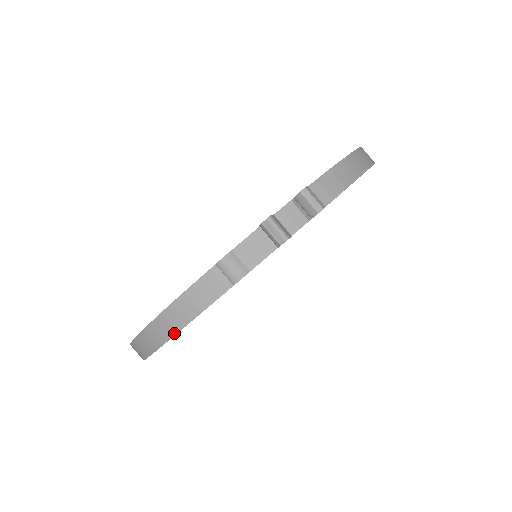
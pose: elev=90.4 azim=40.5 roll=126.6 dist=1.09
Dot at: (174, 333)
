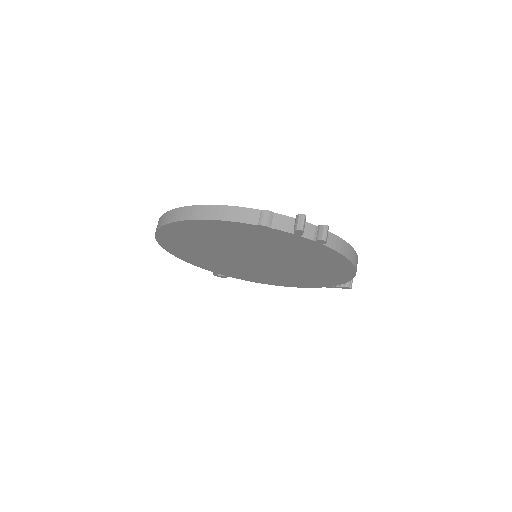
Dot at: (206, 218)
